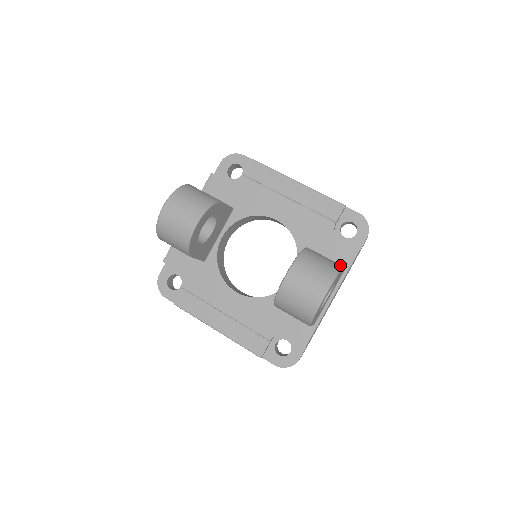
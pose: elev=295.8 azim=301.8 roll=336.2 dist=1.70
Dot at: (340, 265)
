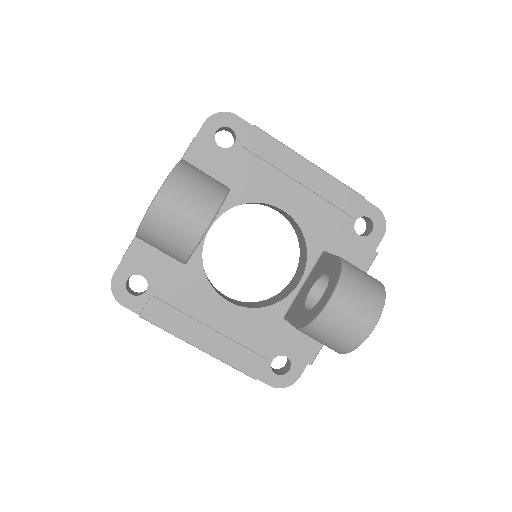
Dot at: (379, 281)
